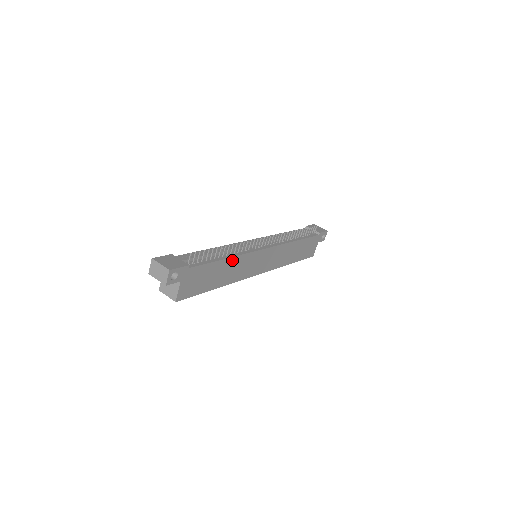
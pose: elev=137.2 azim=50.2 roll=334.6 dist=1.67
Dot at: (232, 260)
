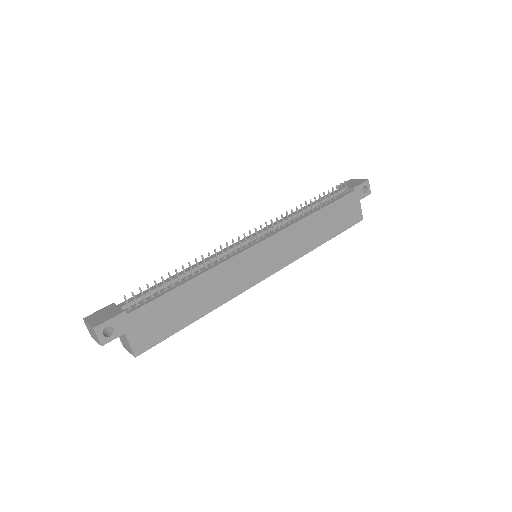
Dot at: (202, 278)
